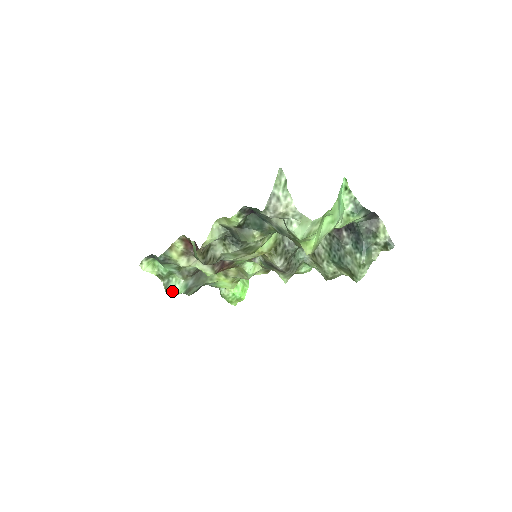
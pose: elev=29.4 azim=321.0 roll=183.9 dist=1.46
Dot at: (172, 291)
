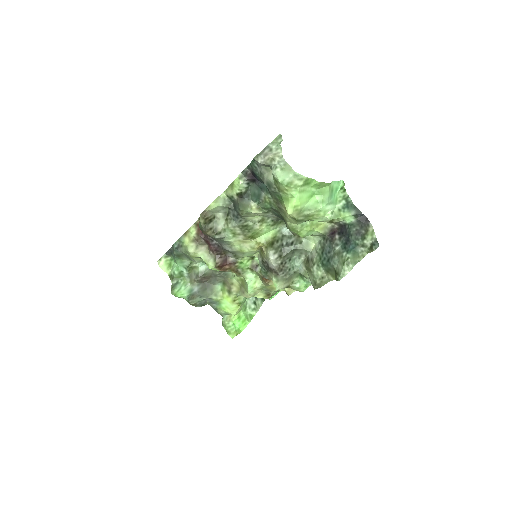
Dot at: (177, 291)
